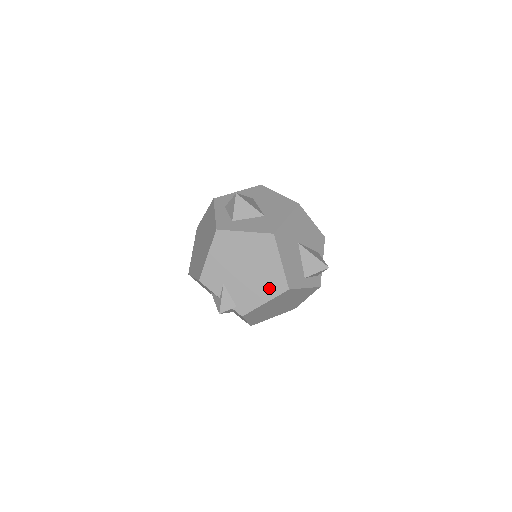
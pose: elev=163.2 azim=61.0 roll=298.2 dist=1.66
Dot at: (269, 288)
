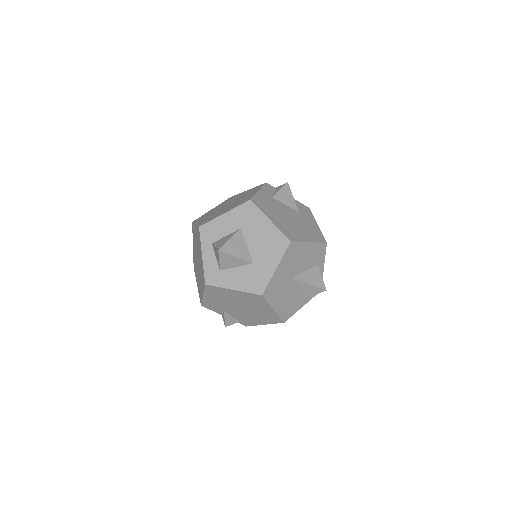
Dot at: (266, 319)
